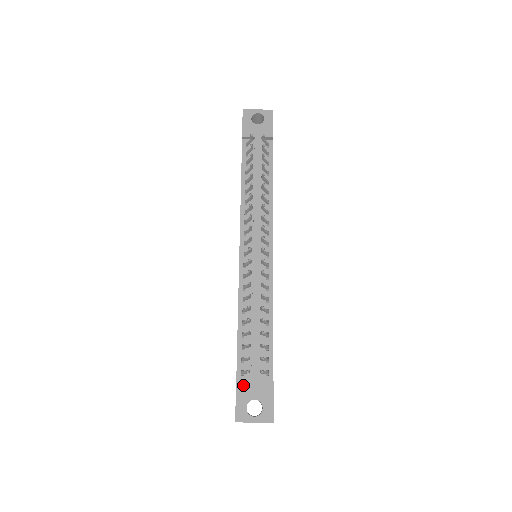
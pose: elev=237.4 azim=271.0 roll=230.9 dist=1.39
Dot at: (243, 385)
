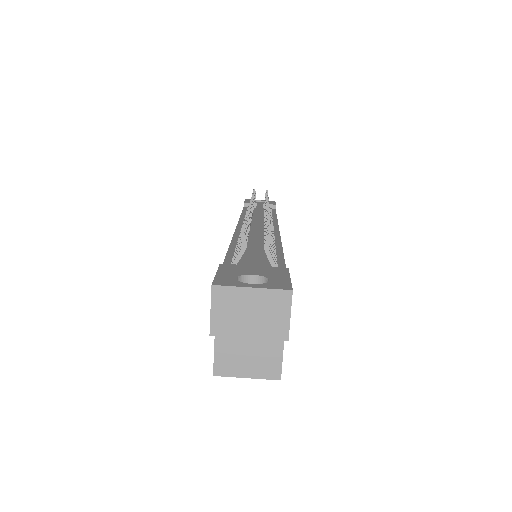
Dot at: (232, 266)
